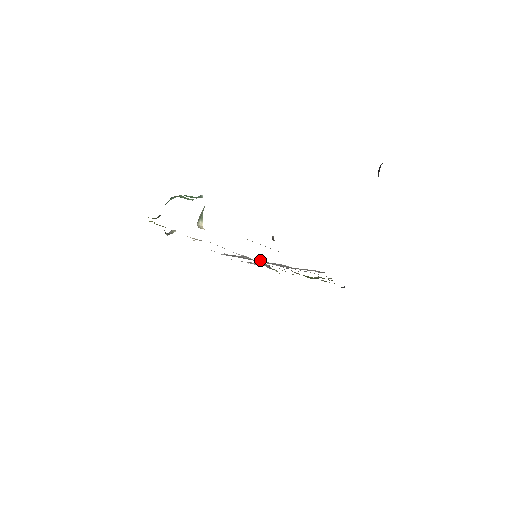
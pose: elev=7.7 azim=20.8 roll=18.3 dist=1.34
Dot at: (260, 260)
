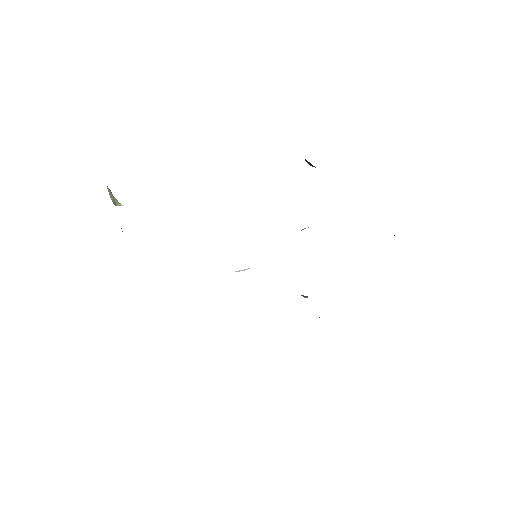
Dot at: occluded
